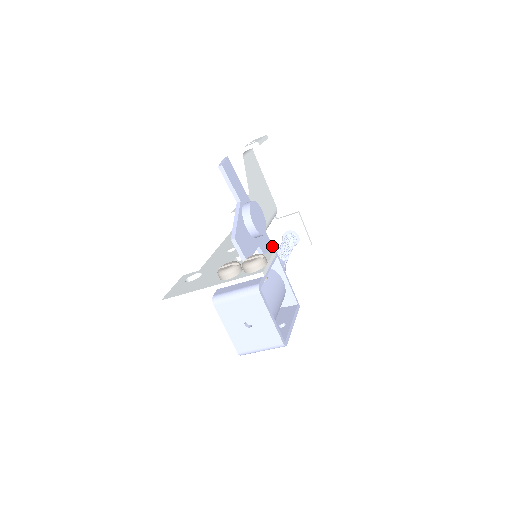
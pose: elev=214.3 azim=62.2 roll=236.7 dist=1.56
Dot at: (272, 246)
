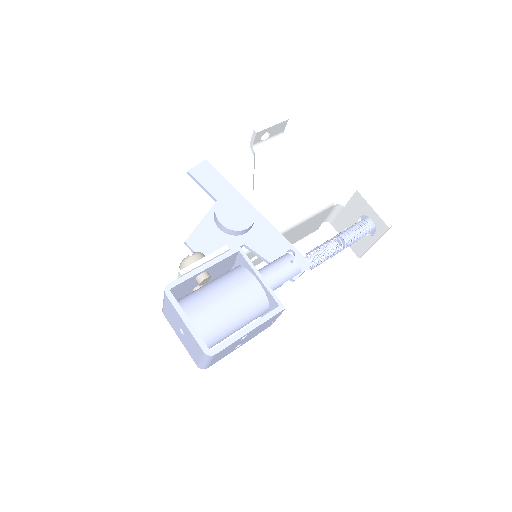
Dot at: (285, 241)
